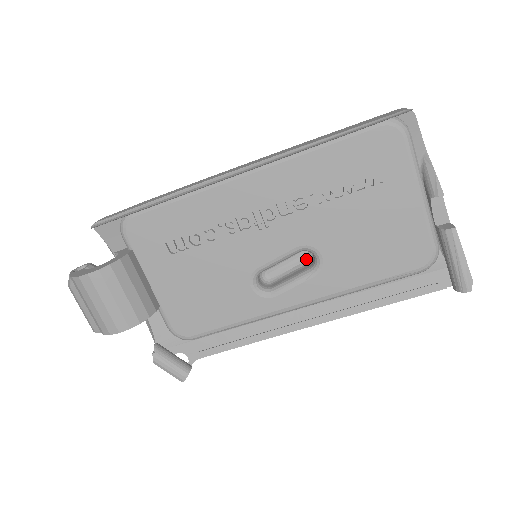
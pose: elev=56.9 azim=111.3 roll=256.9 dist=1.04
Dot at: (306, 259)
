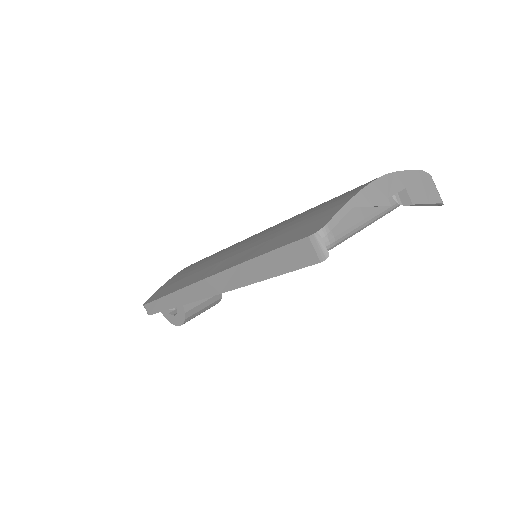
Dot at: occluded
